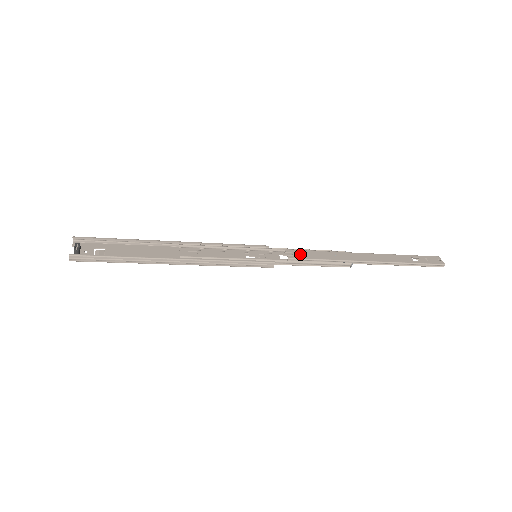
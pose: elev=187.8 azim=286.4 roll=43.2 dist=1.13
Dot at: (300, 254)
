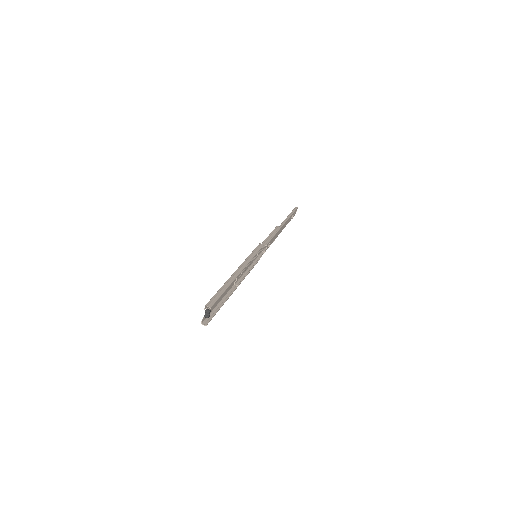
Dot at: occluded
